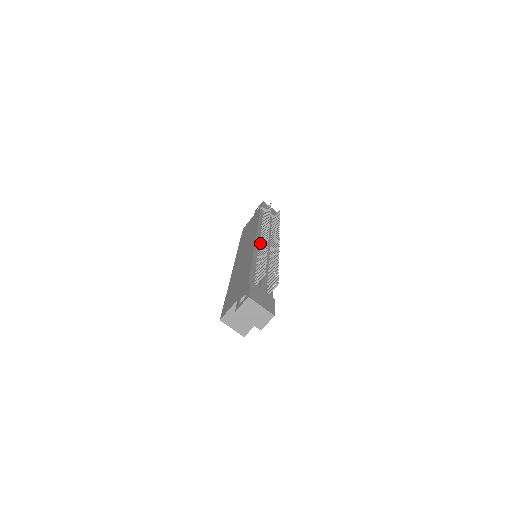
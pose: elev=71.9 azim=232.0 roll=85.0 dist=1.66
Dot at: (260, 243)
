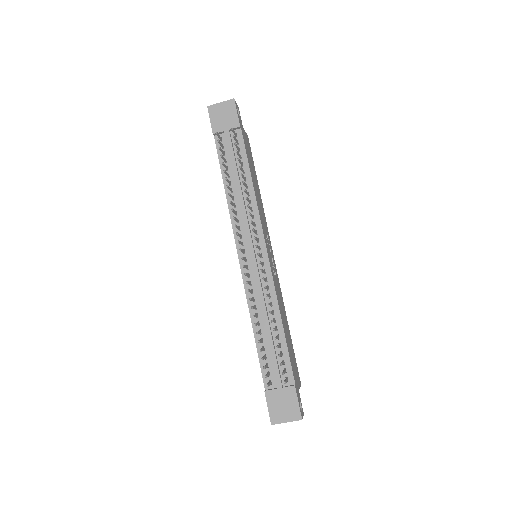
Dot at: (246, 269)
